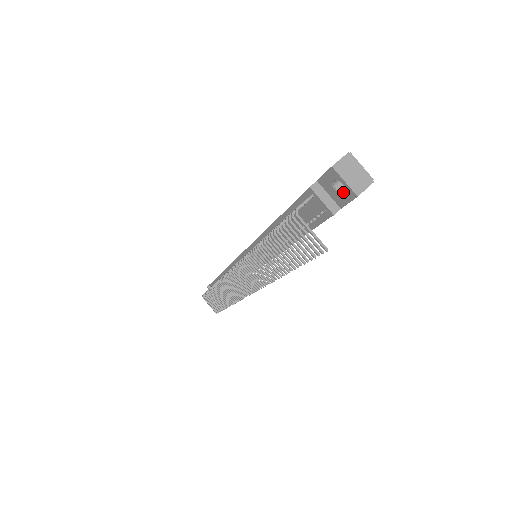
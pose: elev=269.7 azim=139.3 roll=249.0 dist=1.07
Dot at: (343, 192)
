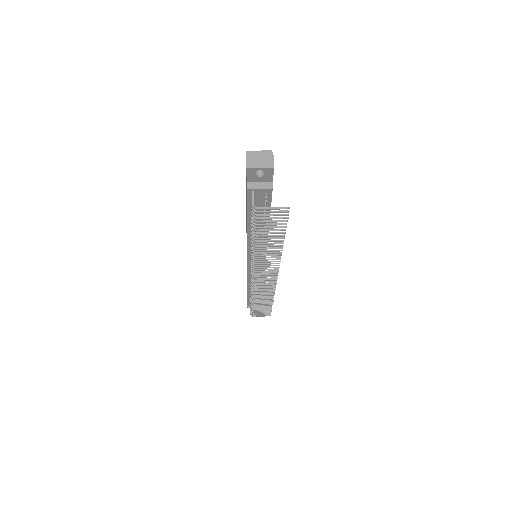
Dot at: (265, 173)
